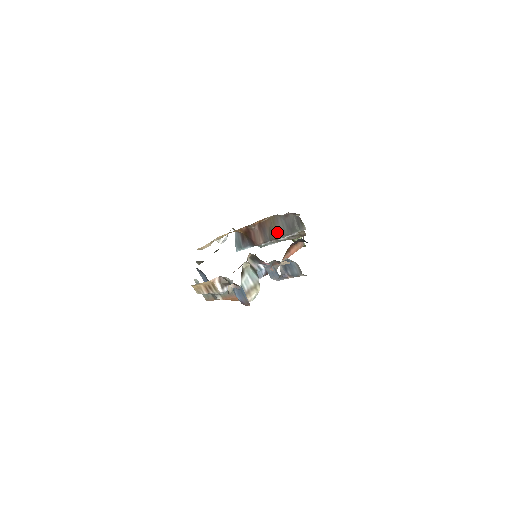
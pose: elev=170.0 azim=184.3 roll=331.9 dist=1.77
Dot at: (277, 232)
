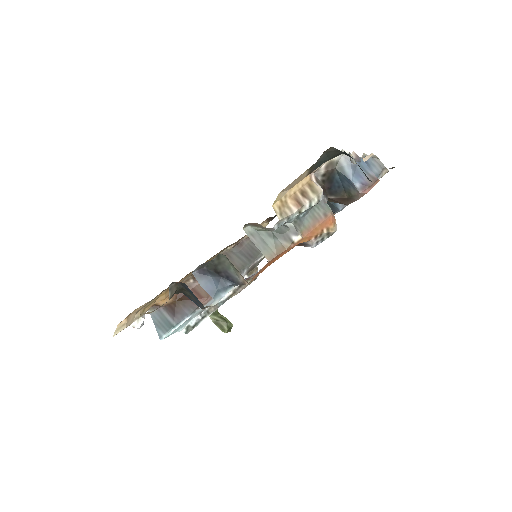
Dot at: occluded
